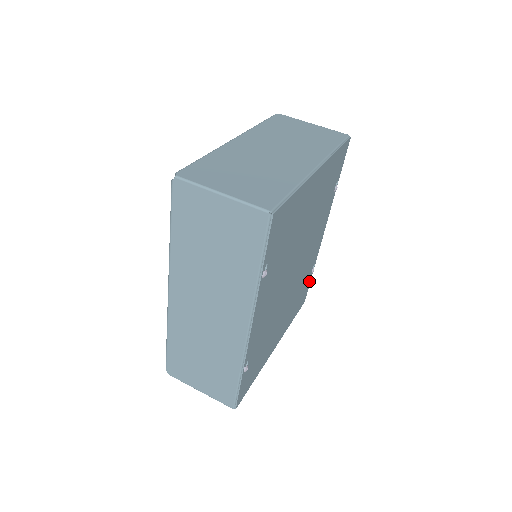
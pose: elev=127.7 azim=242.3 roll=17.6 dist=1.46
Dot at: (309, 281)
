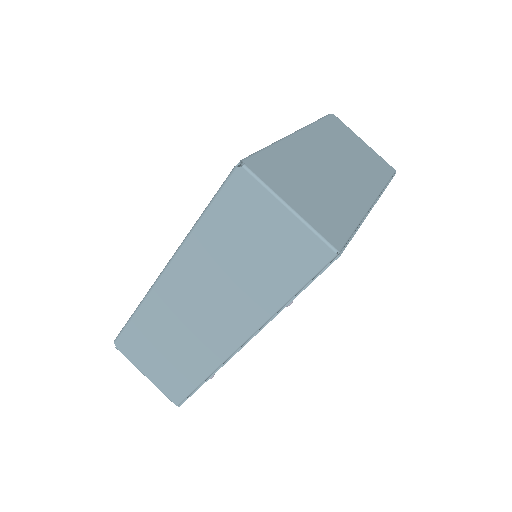
Dot at: occluded
